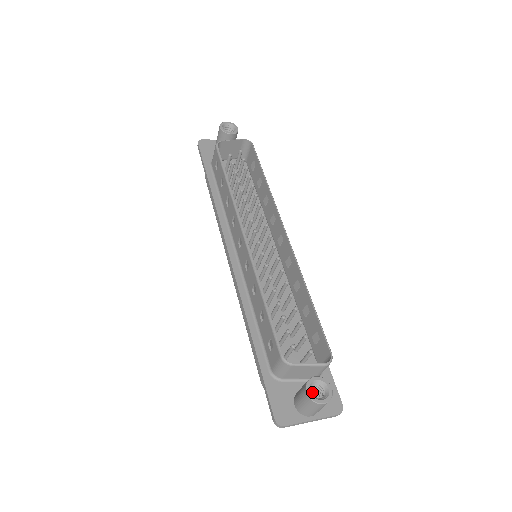
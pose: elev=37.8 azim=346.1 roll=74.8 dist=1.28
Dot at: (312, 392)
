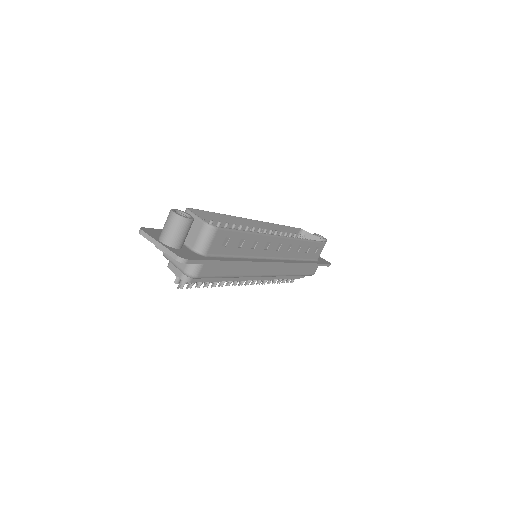
Dot at: occluded
